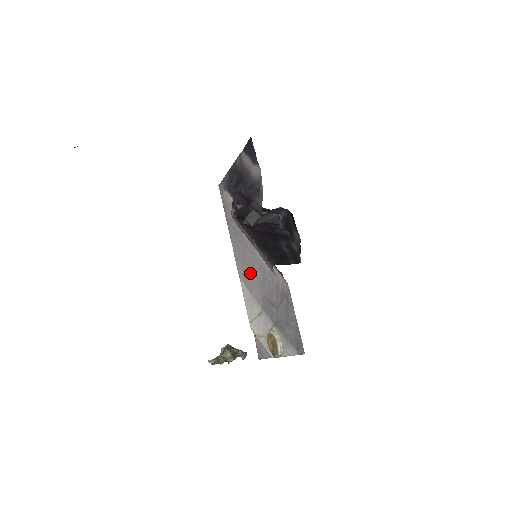
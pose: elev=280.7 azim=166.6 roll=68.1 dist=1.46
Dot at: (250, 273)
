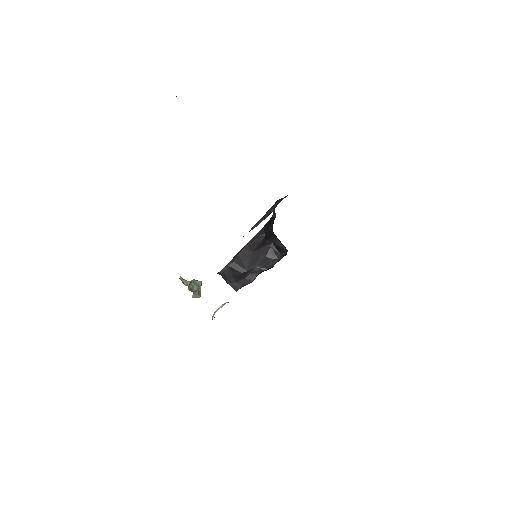
Dot at: occluded
